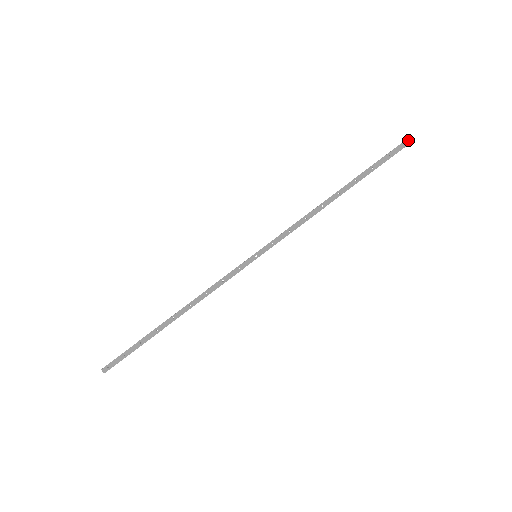
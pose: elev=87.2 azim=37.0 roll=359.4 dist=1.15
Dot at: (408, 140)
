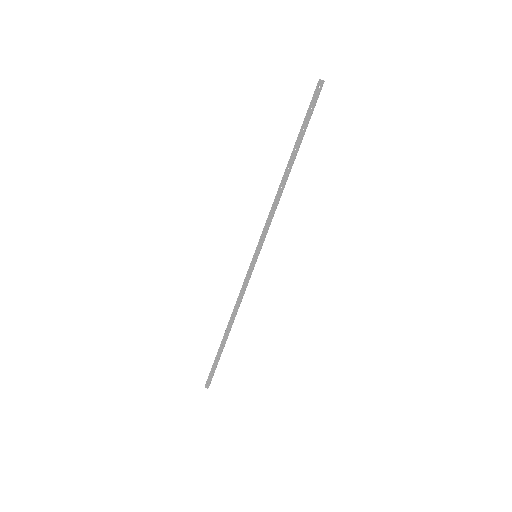
Dot at: (319, 84)
